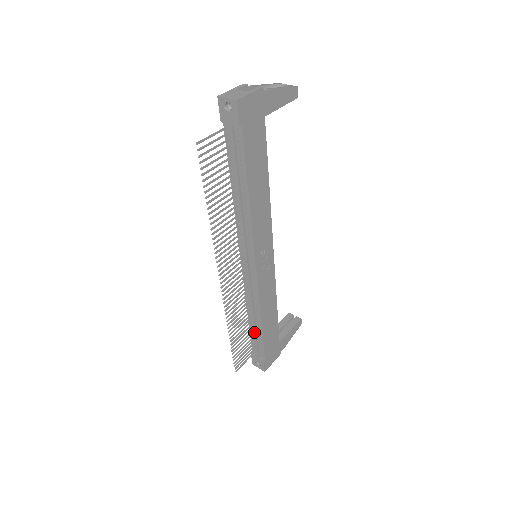
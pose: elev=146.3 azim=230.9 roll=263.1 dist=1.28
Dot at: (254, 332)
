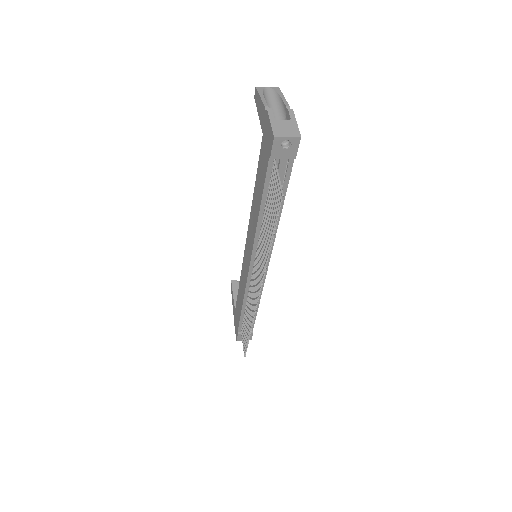
Dot at: occluded
